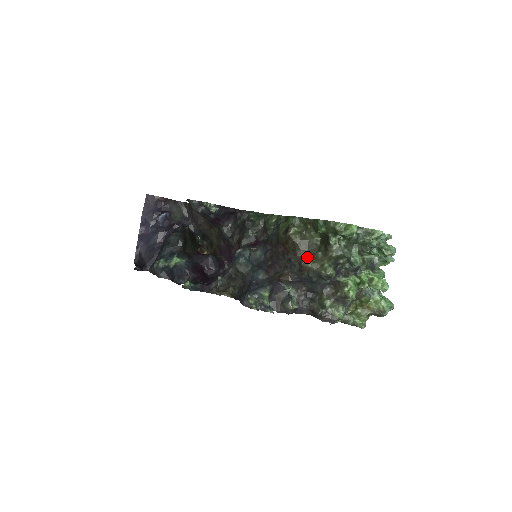
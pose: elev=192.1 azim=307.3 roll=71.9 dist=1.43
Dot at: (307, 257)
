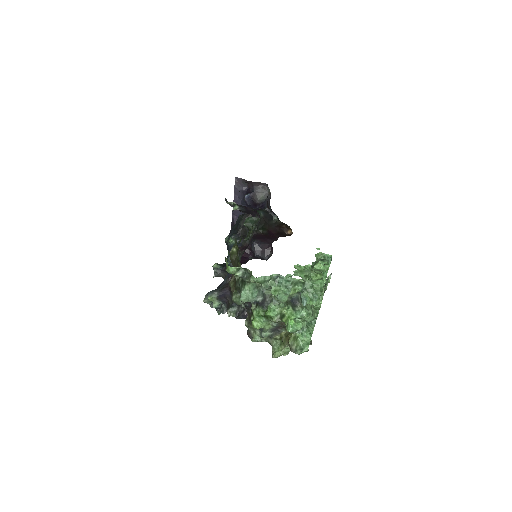
Dot at: (235, 278)
